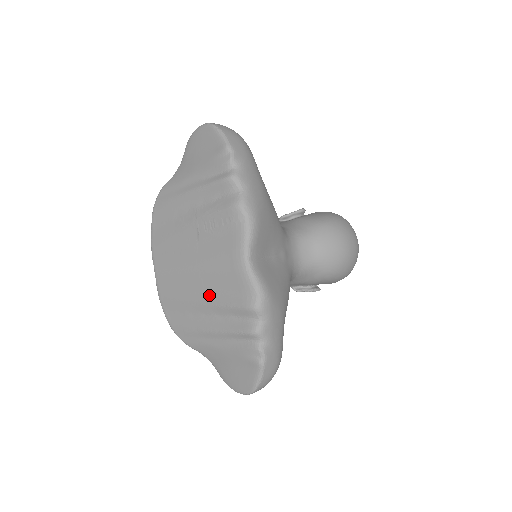
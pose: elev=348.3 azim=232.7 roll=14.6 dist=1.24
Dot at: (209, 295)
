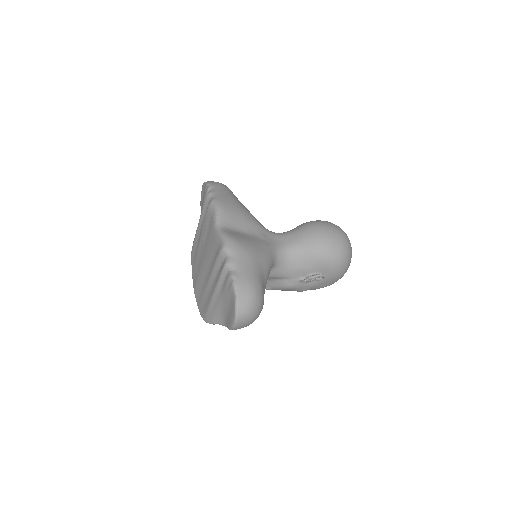
Dot at: (210, 270)
